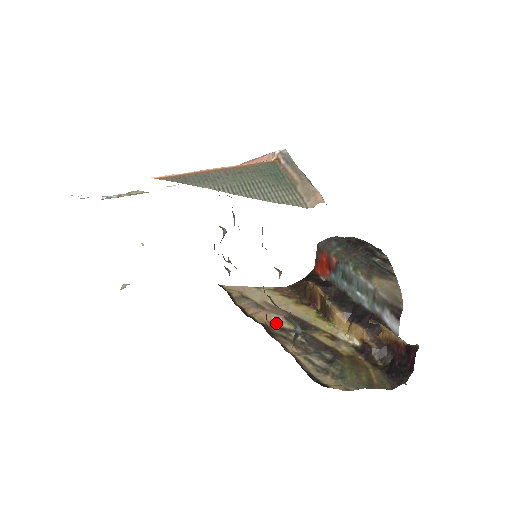
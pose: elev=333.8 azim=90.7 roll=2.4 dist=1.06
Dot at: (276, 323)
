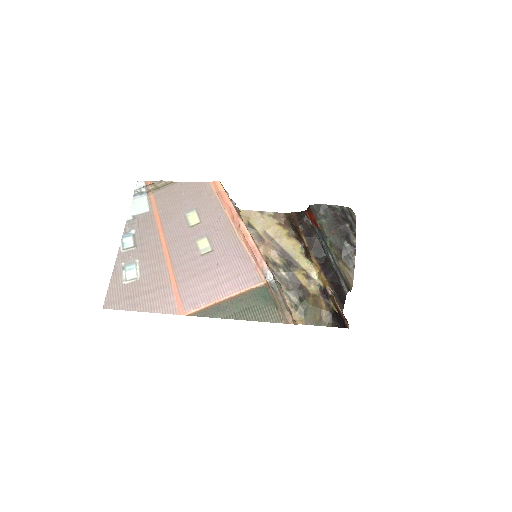
Dot at: (271, 258)
